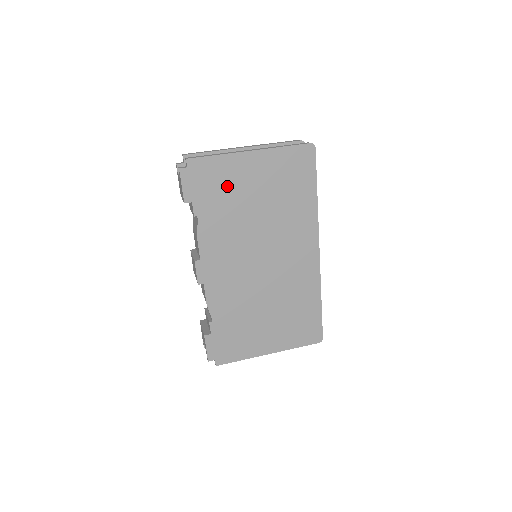
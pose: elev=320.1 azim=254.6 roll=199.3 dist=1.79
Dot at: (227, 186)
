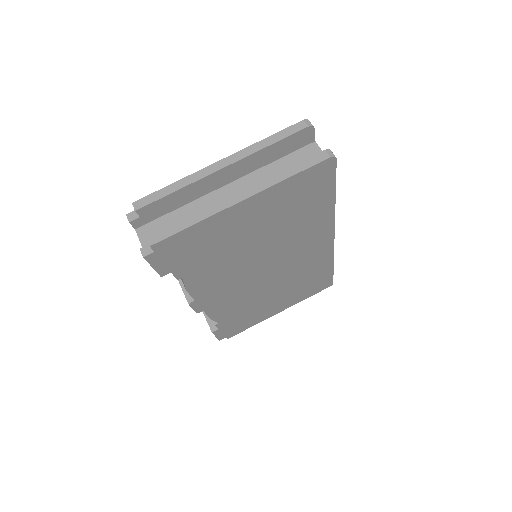
Dot at: (214, 242)
